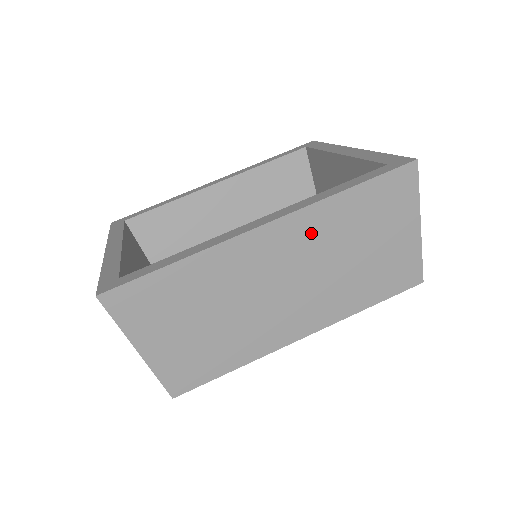
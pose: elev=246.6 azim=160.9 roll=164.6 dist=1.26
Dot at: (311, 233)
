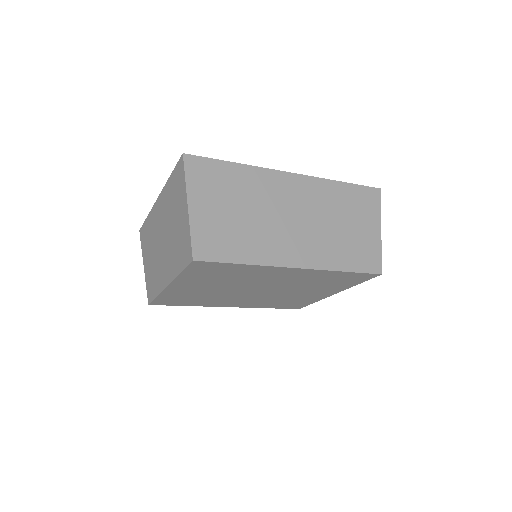
Dot at: (317, 195)
